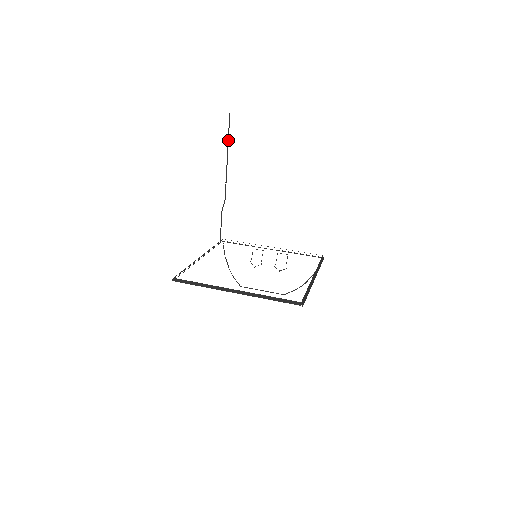
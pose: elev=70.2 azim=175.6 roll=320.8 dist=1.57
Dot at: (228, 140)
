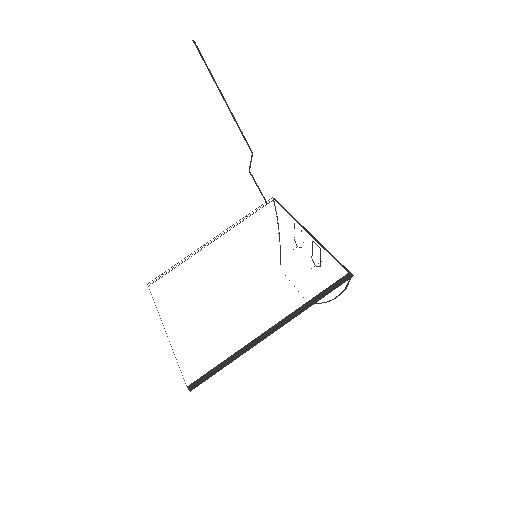
Dot at: (213, 78)
